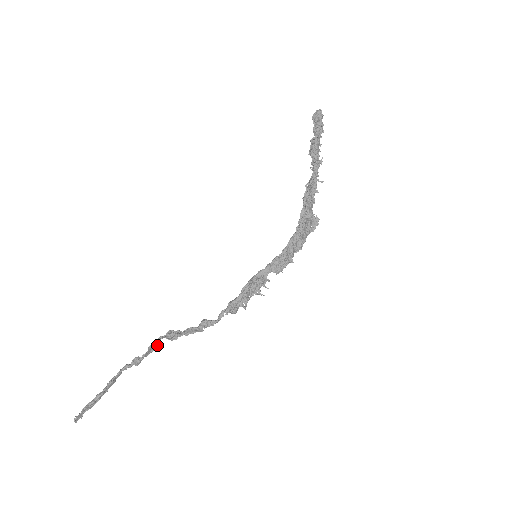
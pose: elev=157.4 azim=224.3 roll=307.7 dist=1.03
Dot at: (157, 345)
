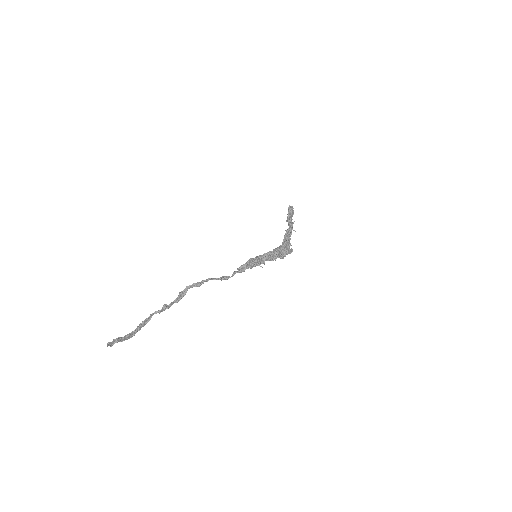
Dot at: occluded
